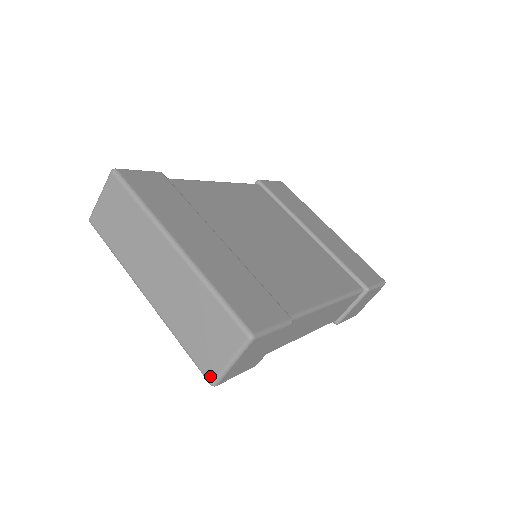
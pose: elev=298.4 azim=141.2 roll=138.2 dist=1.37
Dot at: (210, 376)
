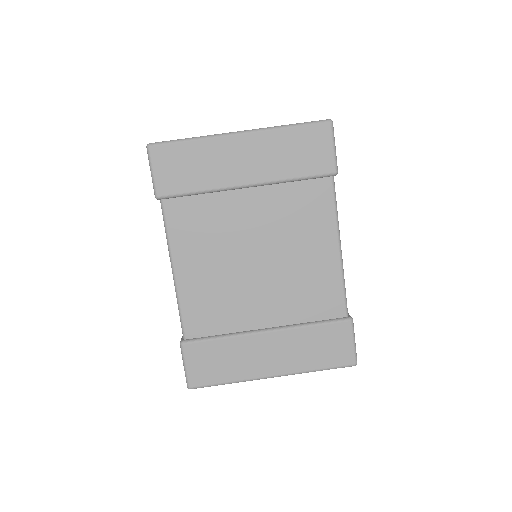
Dot at: occluded
